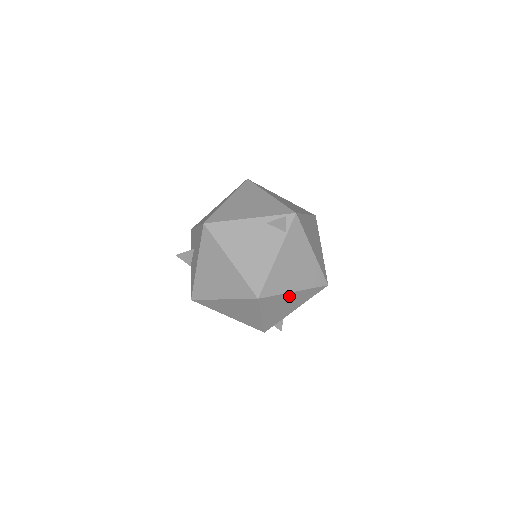
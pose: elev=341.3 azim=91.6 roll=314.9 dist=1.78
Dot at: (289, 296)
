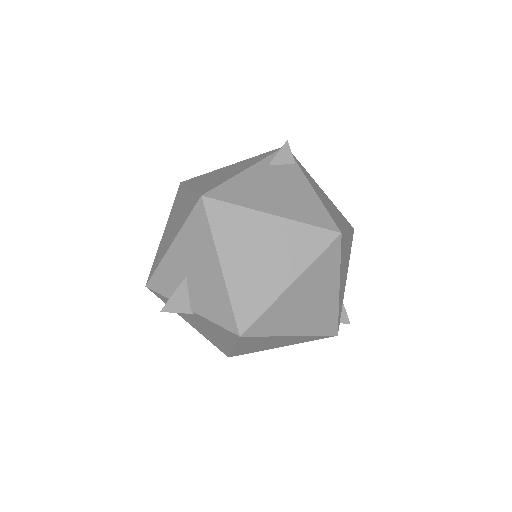
Dot at: (346, 241)
